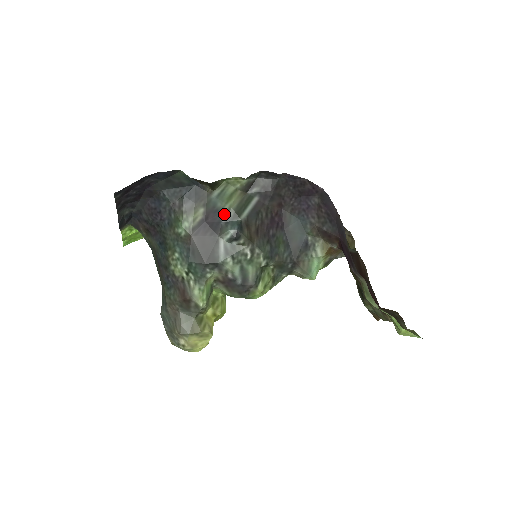
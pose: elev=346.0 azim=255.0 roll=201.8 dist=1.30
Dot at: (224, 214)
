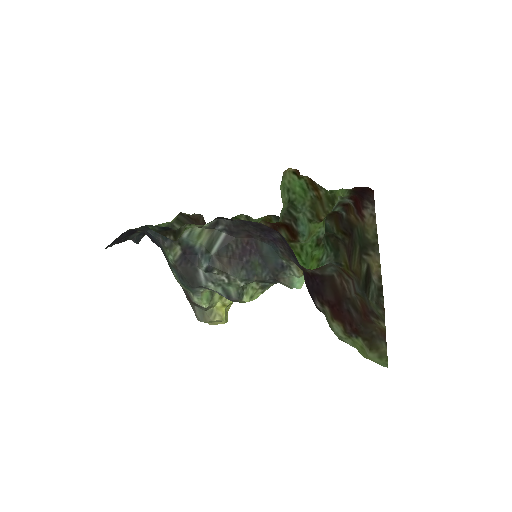
Dot at: (198, 249)
